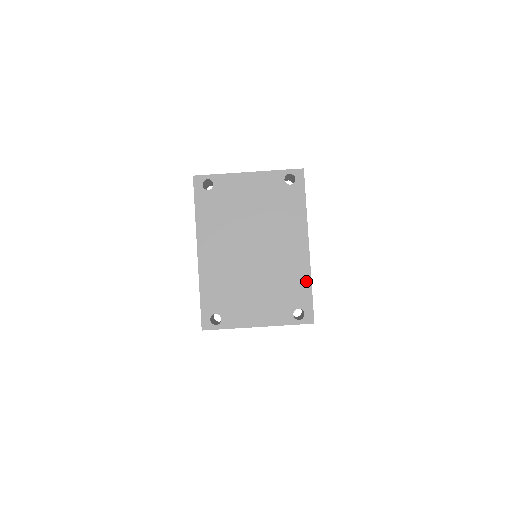
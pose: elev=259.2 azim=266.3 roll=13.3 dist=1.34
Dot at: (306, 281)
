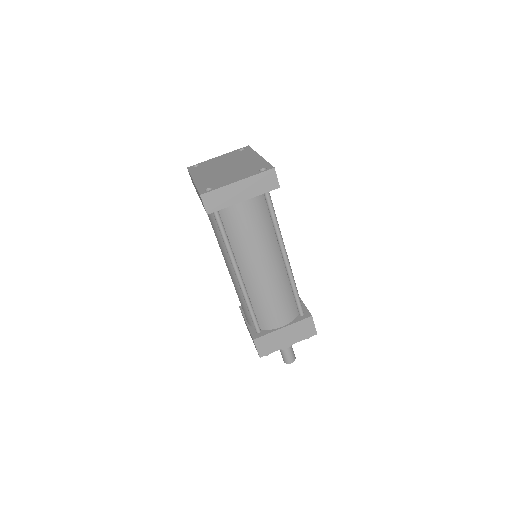
Dot at: (263, 162)
